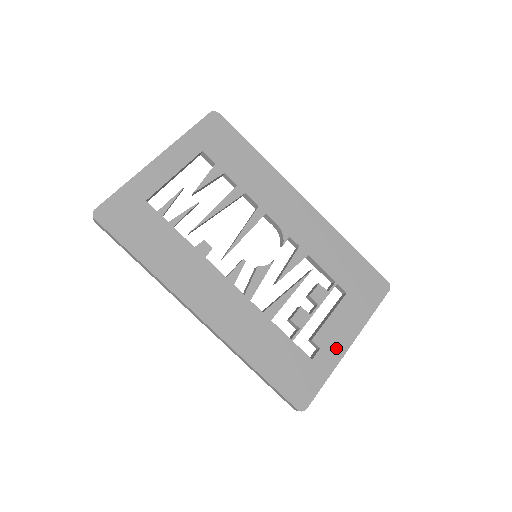
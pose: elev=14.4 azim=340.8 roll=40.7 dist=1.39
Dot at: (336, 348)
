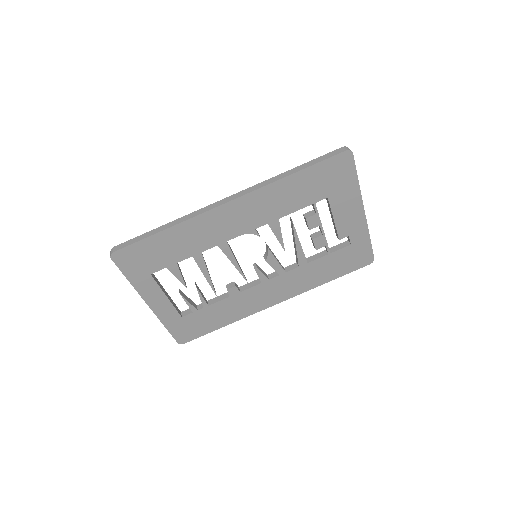
Dot at: (357, 224)
